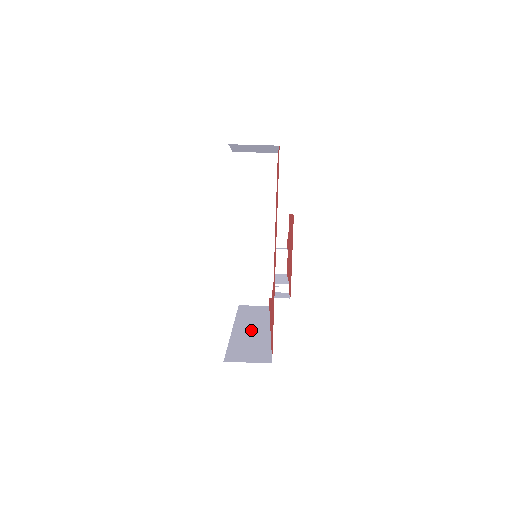
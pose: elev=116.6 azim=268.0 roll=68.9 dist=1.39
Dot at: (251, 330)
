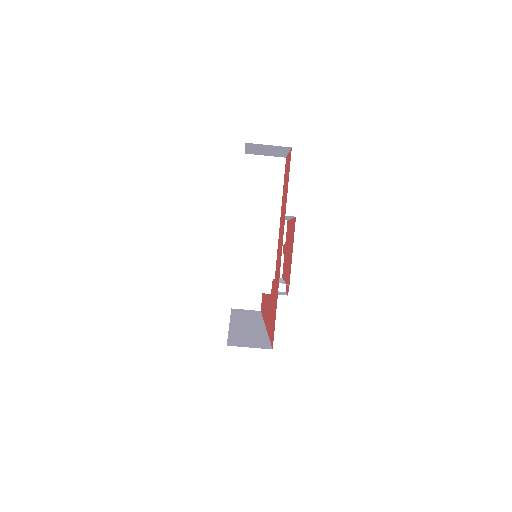
Dot at: (247, 326)
